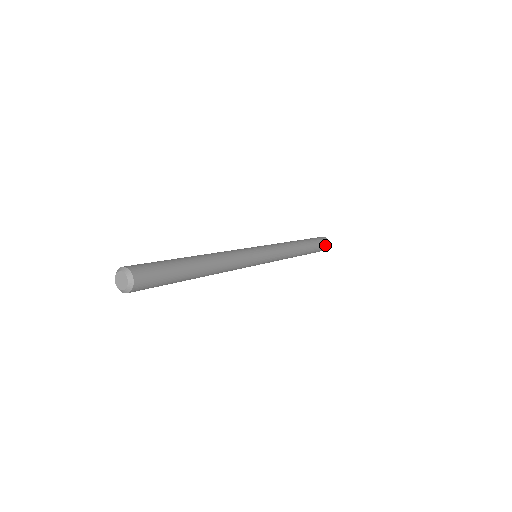
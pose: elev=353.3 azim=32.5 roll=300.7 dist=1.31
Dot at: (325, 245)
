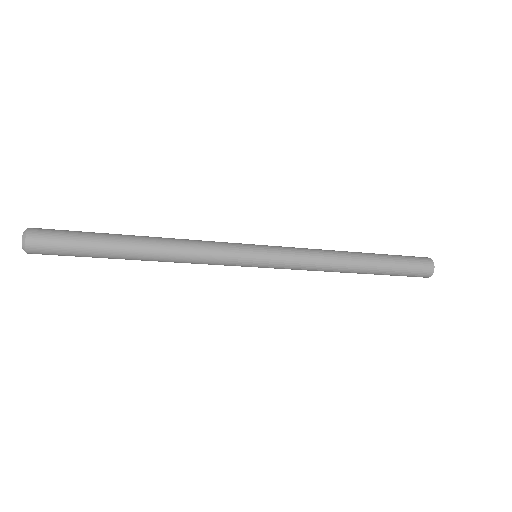
Dot at: (419, 258)
